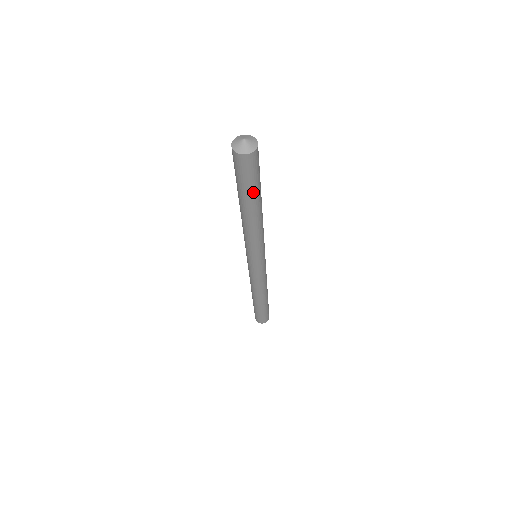
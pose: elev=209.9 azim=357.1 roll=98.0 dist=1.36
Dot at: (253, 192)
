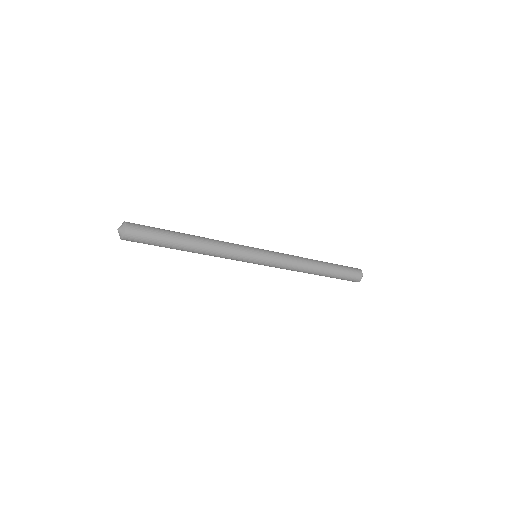
Dot at: (166, 240)
